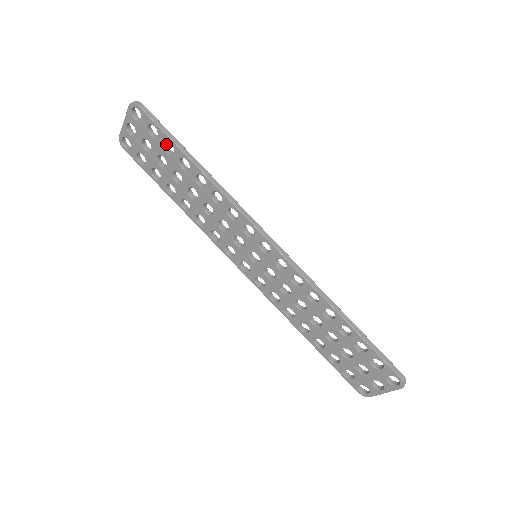
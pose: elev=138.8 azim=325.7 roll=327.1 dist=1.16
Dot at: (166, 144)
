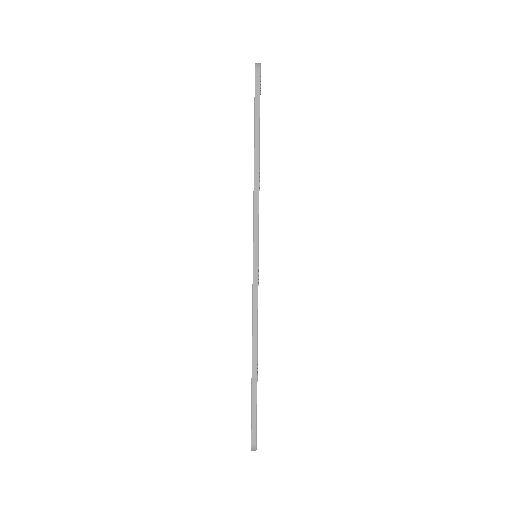
Dot at: occluded
